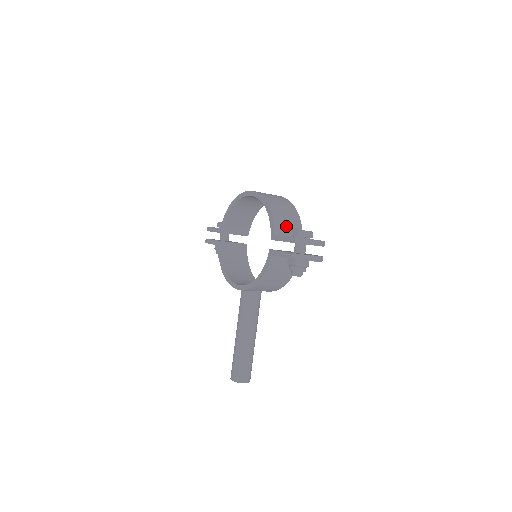
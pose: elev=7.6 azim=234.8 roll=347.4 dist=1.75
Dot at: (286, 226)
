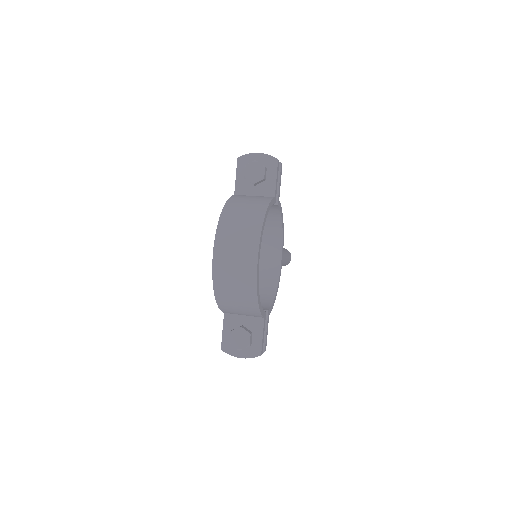
Dot at: (238, 313)
